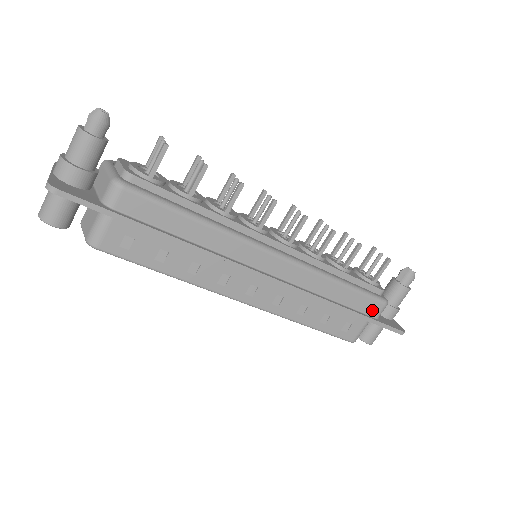
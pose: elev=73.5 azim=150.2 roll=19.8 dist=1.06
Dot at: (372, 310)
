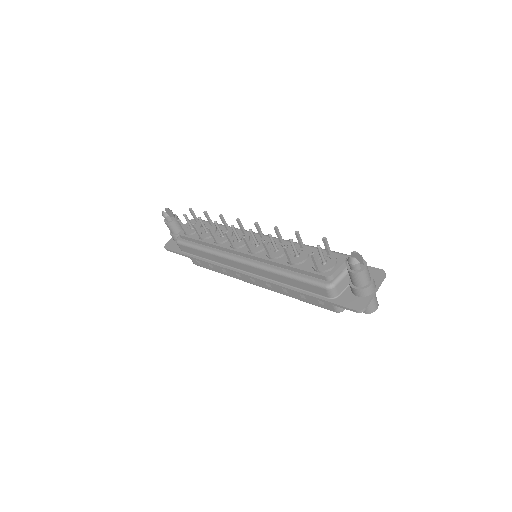
Dot at: (321, 292)
